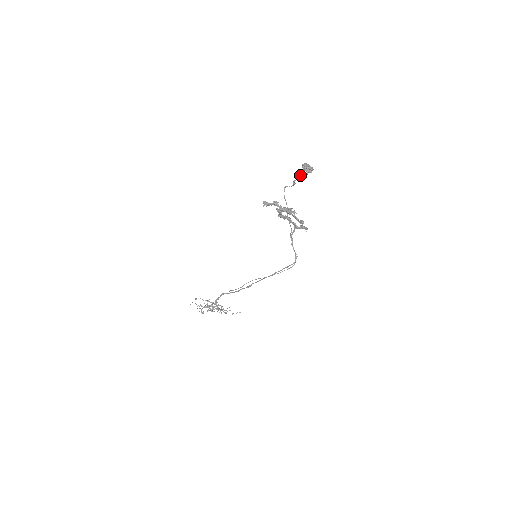
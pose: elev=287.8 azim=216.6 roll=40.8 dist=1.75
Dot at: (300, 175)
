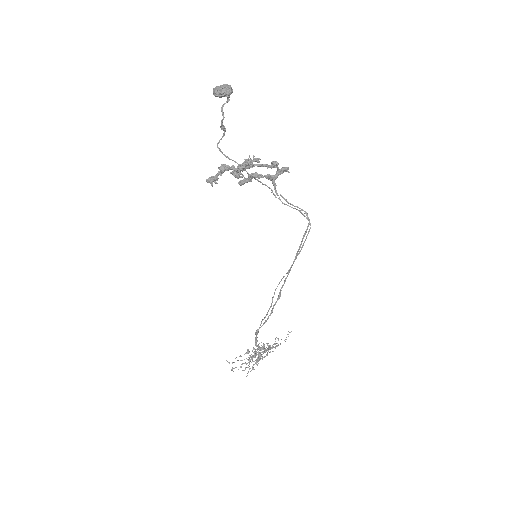
Dot at: (221, 110)
